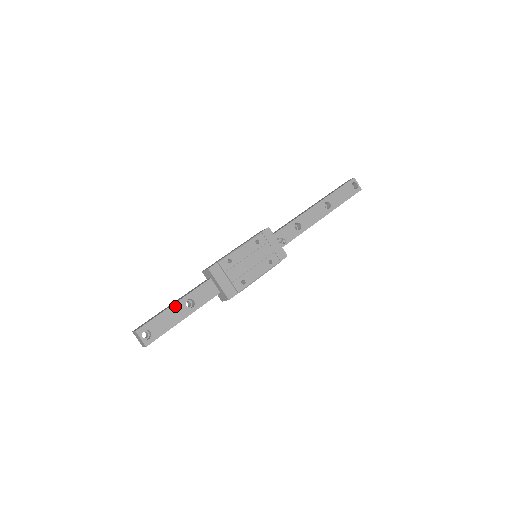
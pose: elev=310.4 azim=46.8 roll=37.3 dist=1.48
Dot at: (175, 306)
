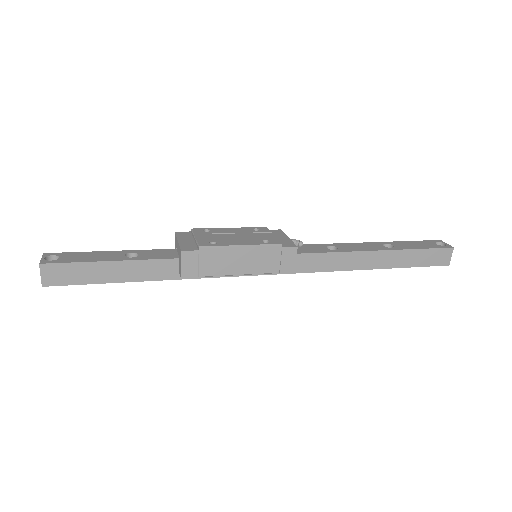
Dot at: (111, 252)
